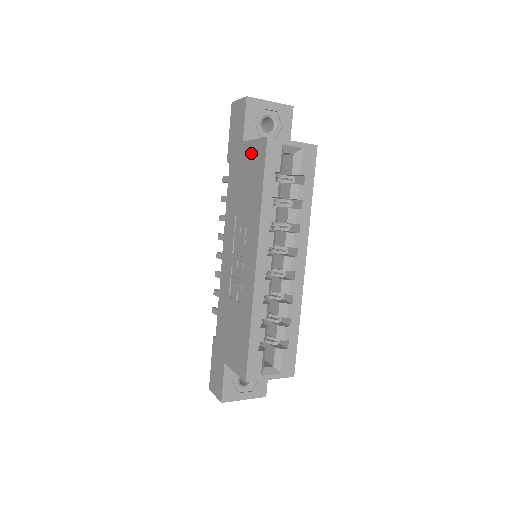
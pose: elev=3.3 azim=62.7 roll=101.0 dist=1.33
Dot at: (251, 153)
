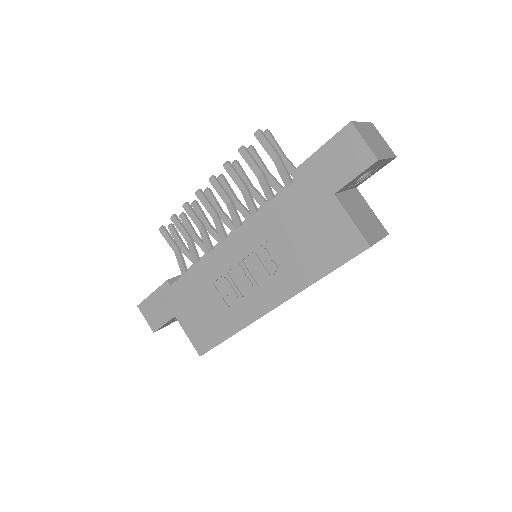
Dot at: (337, 225)
